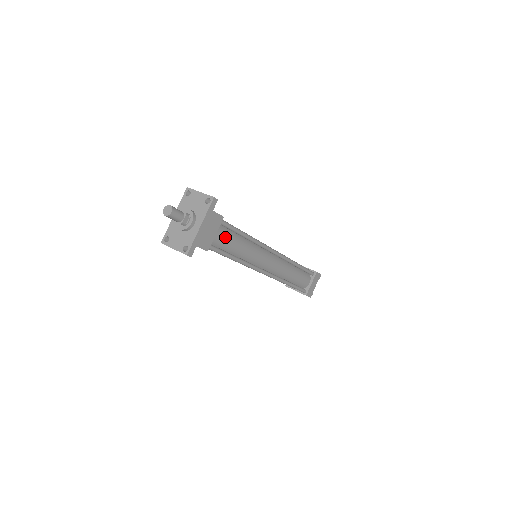
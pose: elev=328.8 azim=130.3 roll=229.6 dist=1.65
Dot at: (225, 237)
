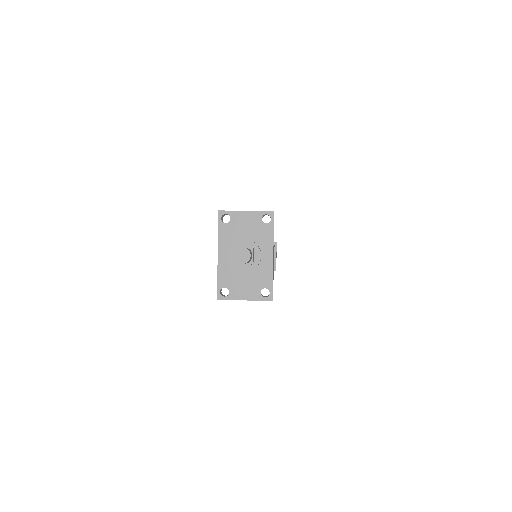
Dot at: occluded
